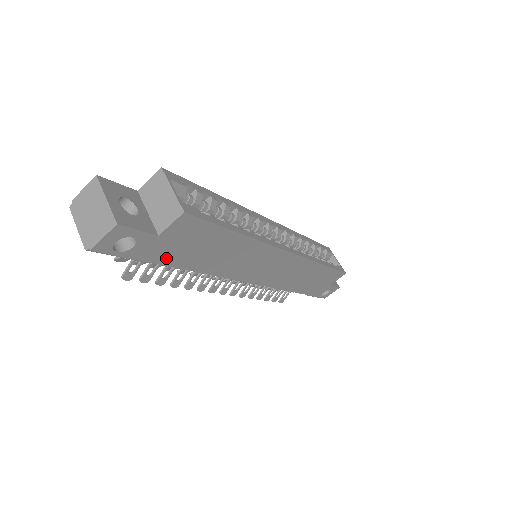
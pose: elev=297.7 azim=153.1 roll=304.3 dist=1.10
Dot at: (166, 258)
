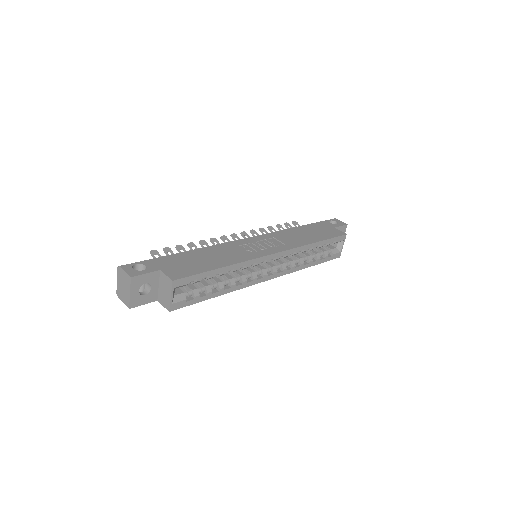
Dot at: occluded
